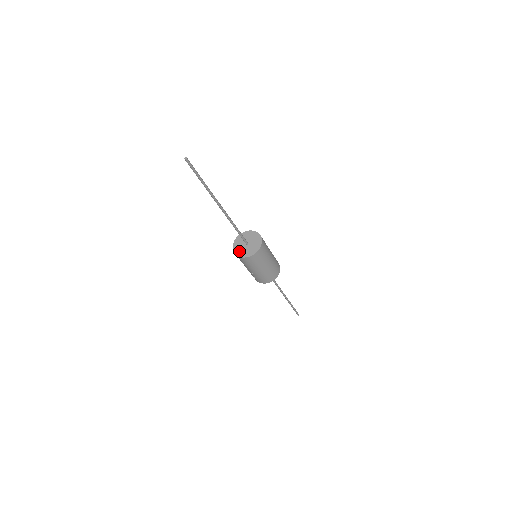
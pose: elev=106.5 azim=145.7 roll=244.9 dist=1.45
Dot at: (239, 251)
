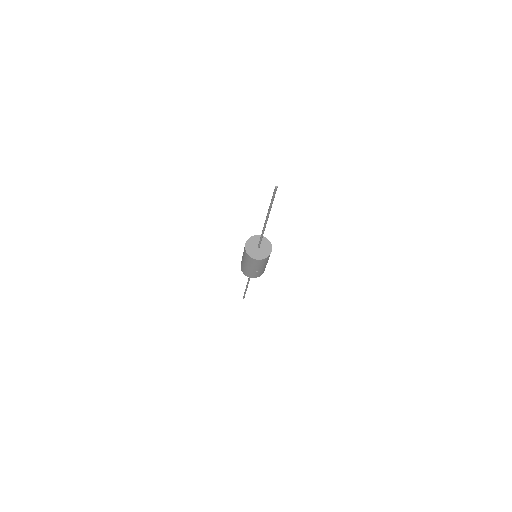
Dot at: (257, 256)
